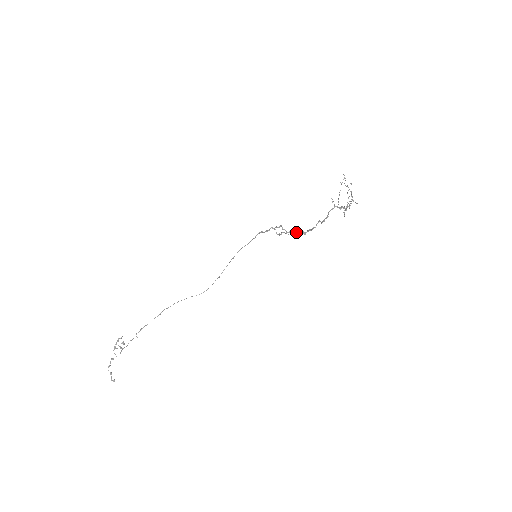
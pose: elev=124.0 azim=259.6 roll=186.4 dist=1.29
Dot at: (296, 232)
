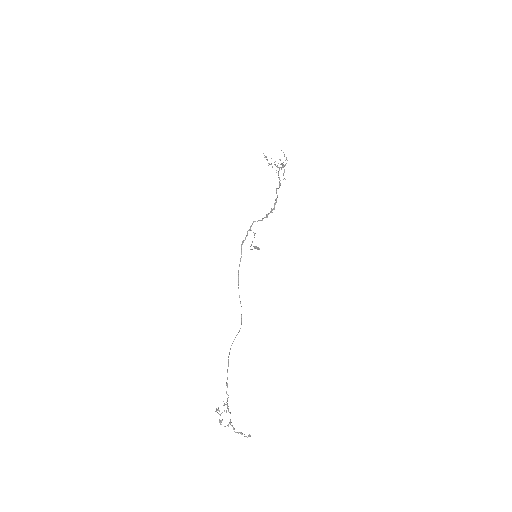
Dot at: (267, 215)
